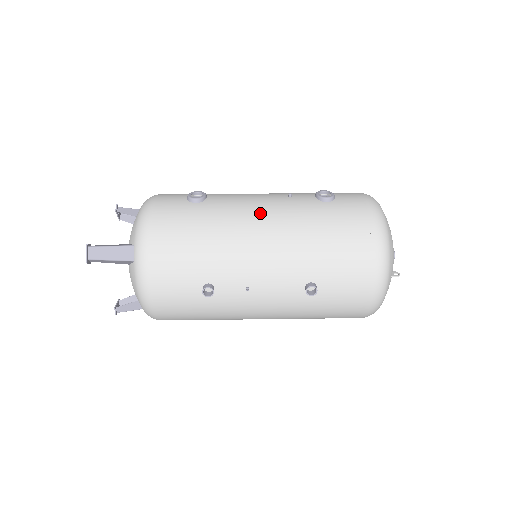
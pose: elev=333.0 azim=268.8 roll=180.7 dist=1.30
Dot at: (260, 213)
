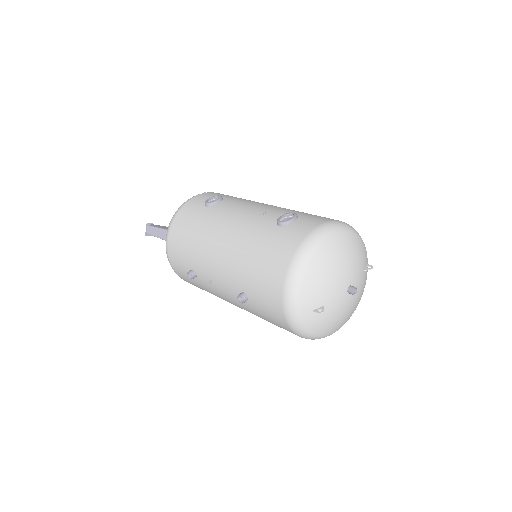
Dot at: (230, 225)
